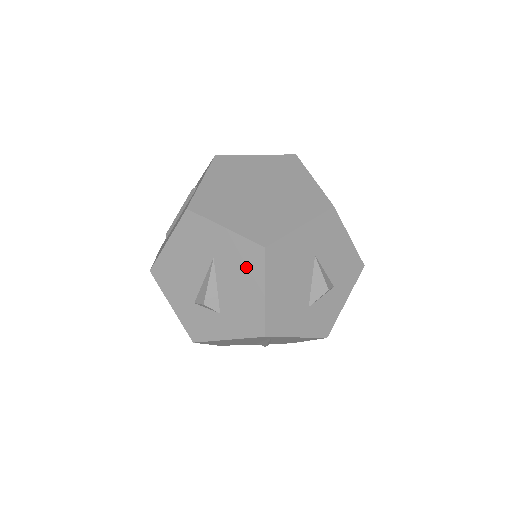
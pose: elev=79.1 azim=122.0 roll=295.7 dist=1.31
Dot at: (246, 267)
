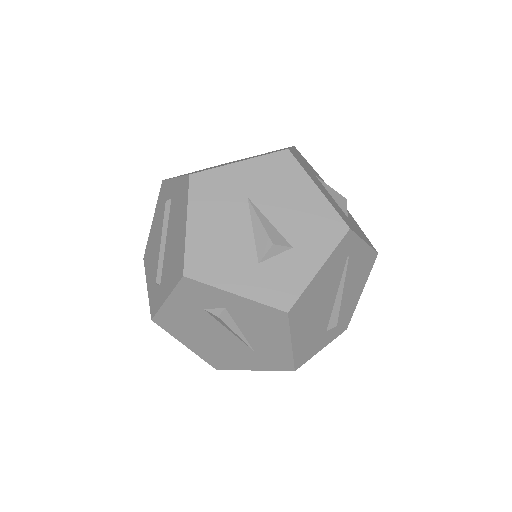
Dot at: (284, 179)
